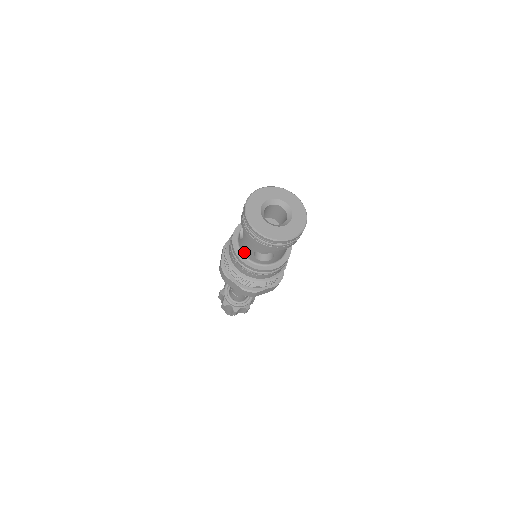
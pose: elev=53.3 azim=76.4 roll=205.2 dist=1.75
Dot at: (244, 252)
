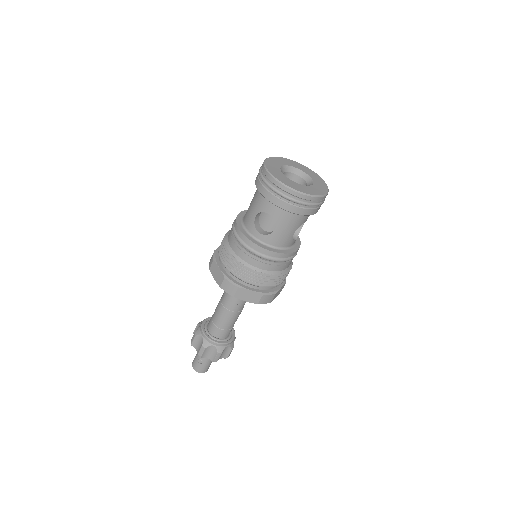
Dot at: (245, 221)
